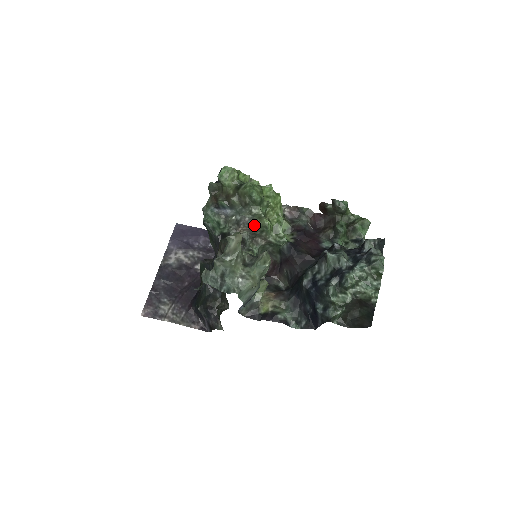
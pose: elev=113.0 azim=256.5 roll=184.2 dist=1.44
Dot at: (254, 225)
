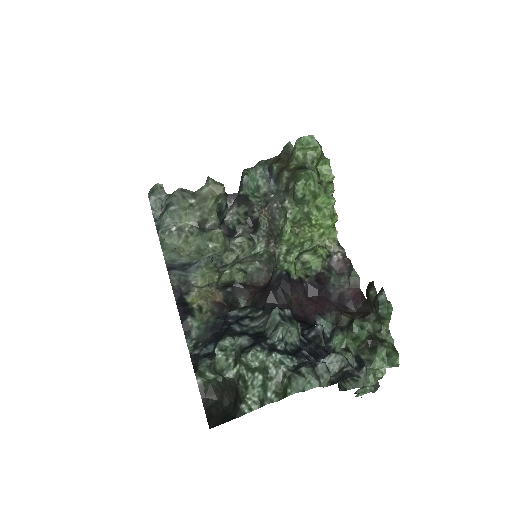
Dot at: (276, 219)
